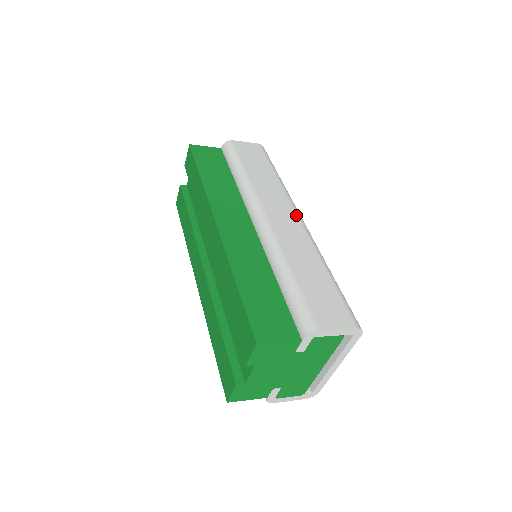
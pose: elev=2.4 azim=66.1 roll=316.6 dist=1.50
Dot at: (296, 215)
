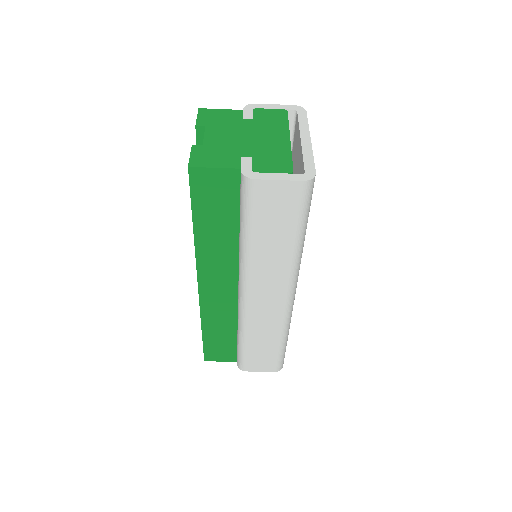
Dot at: occluded
